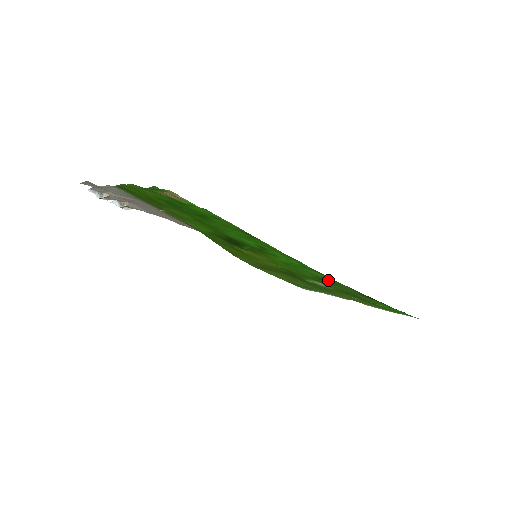
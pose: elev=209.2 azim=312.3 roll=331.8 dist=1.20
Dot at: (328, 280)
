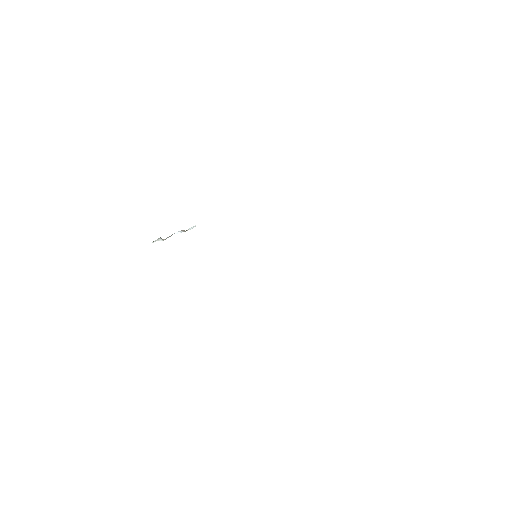
Dot at: occluded
